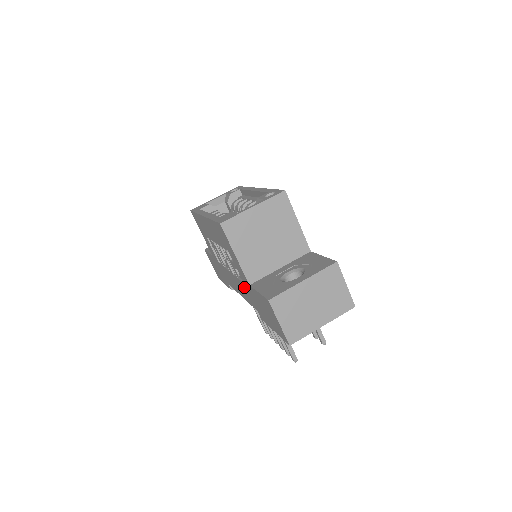
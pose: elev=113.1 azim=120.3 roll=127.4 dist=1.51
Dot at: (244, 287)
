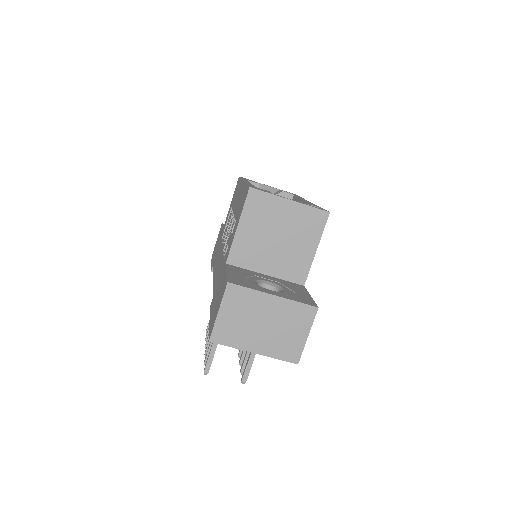
Dot at: (221, 266)
